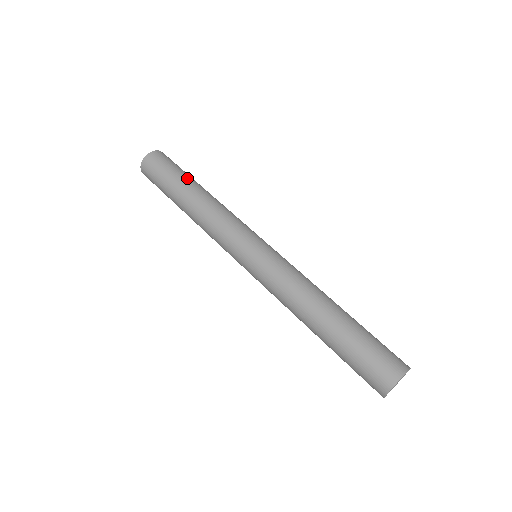
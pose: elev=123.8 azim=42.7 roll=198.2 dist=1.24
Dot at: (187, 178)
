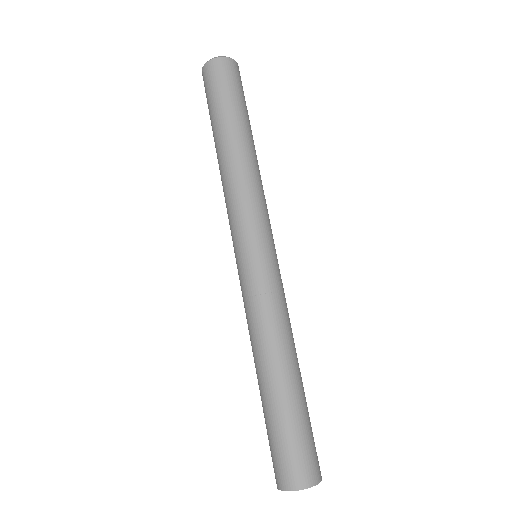
Dot at: (221, 120)
